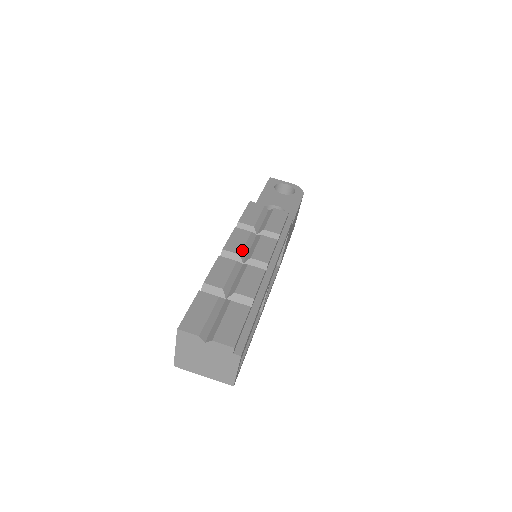
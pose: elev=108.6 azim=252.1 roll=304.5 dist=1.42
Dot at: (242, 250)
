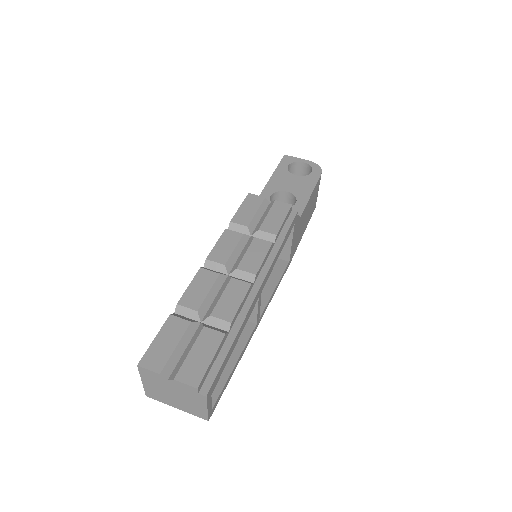
Dot at: (228, 259)
